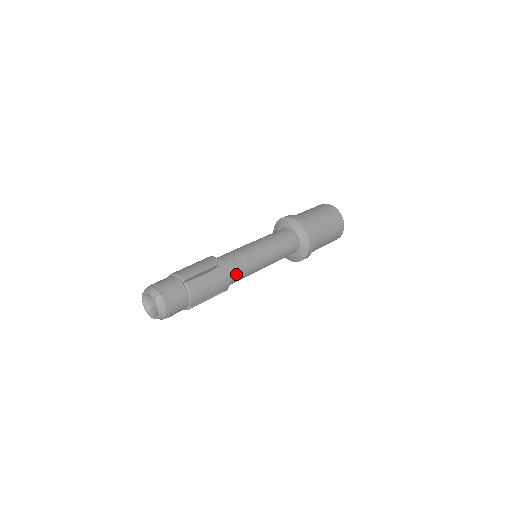
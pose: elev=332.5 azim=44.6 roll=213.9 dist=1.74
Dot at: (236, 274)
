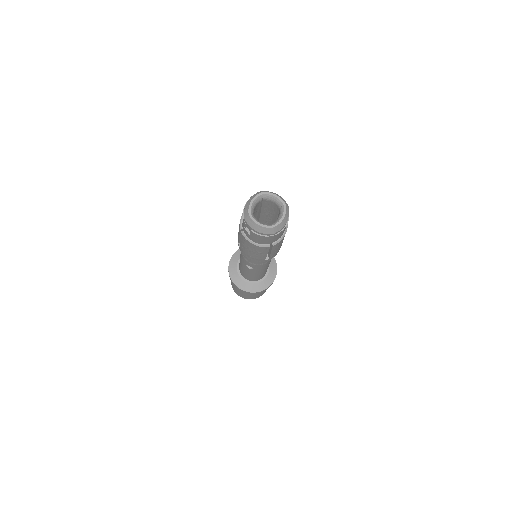
Dot at: occluded
